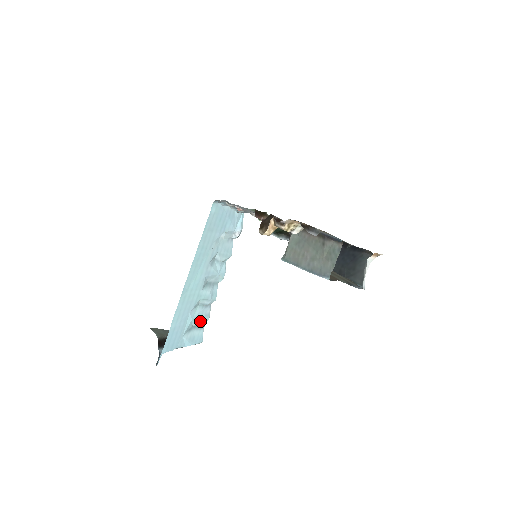
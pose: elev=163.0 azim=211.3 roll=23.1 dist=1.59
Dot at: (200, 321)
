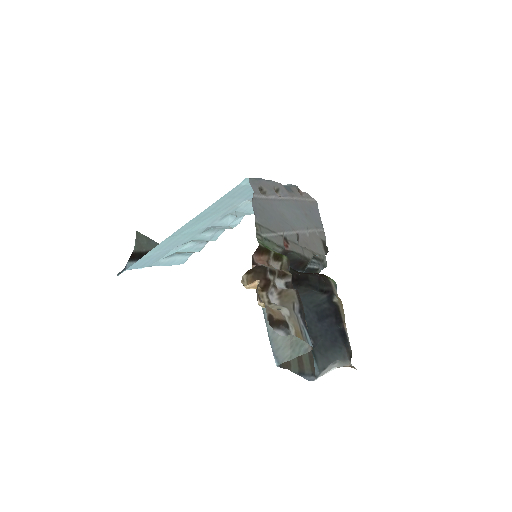
Dot at: (187, 252)
